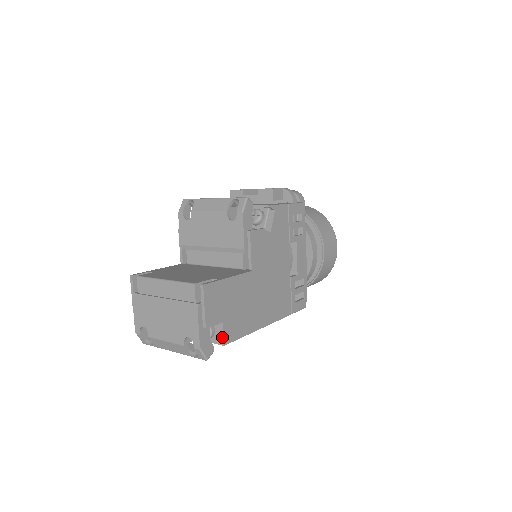
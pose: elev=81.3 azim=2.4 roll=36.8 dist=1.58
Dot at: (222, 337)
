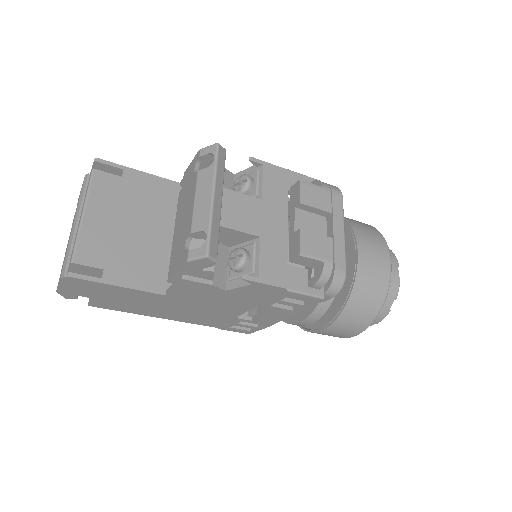
Dot at: (89, 301)
